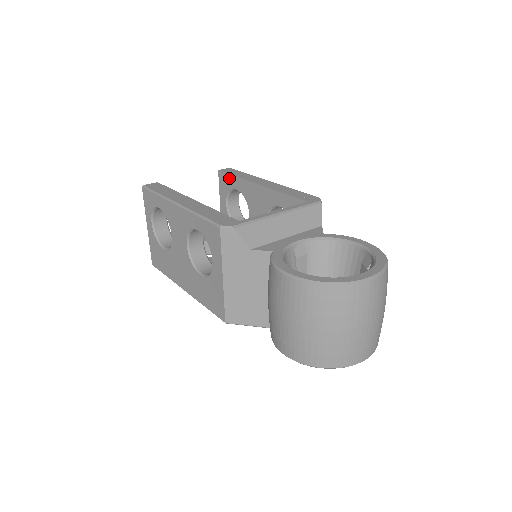
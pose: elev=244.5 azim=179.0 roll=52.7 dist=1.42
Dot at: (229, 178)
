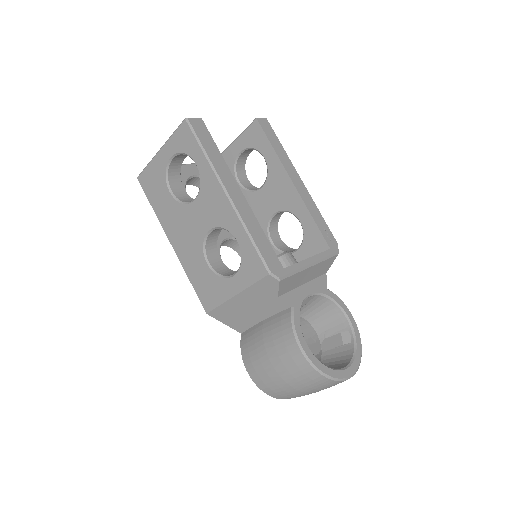
Dot at: (264, 140)
